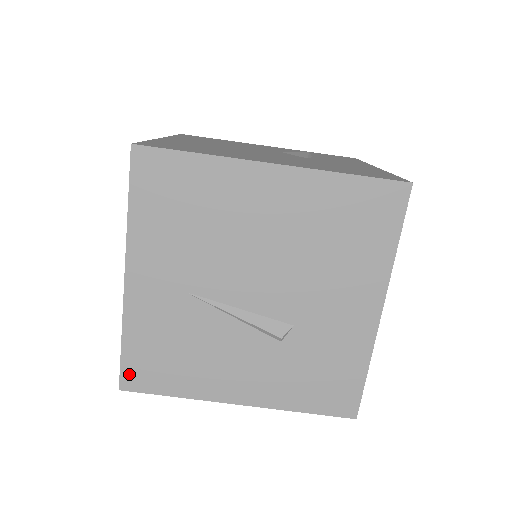
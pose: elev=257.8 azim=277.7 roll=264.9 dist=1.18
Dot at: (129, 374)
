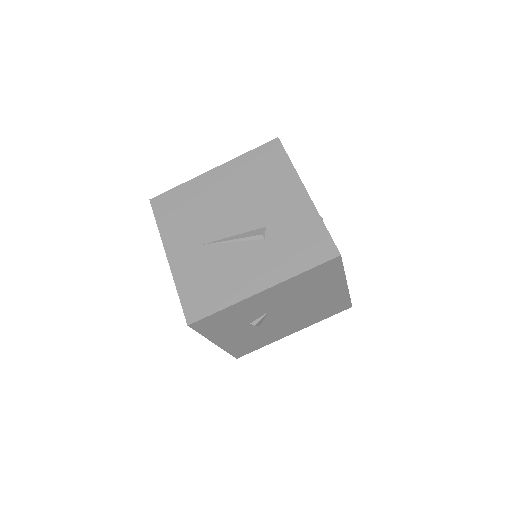
Dot at: (189, 311)
